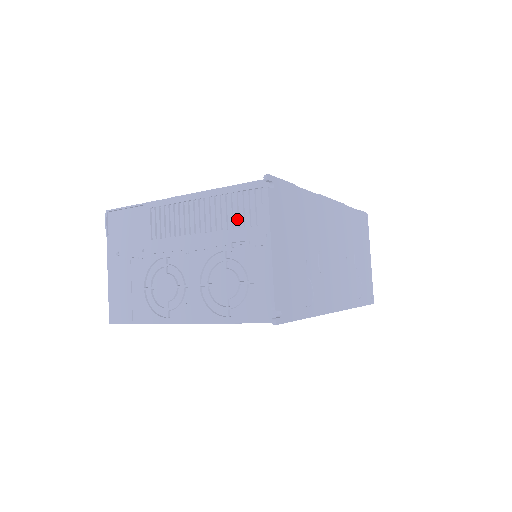
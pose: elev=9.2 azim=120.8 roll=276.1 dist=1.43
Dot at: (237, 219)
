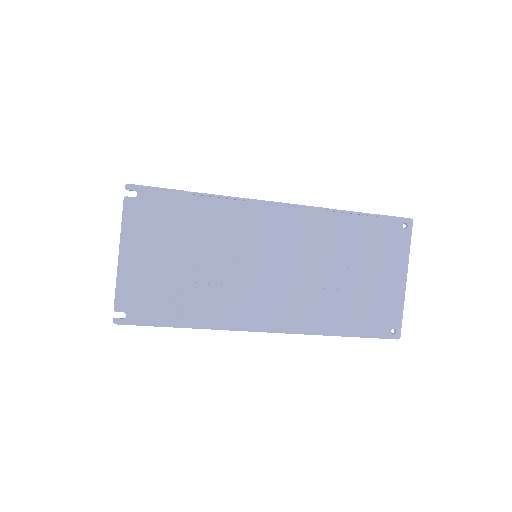
Dot at: occluded
